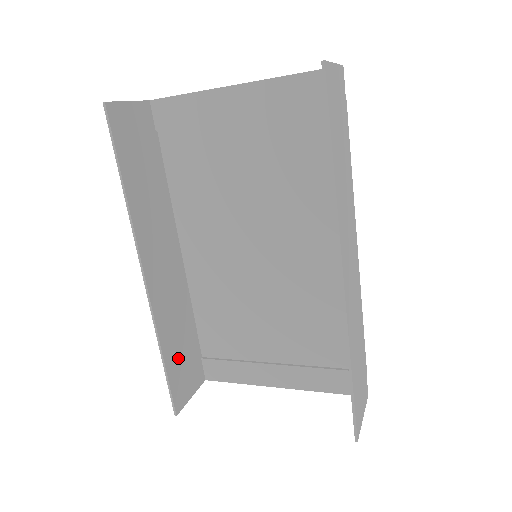
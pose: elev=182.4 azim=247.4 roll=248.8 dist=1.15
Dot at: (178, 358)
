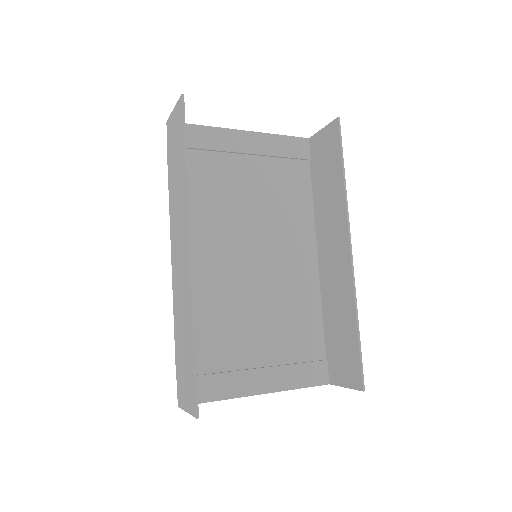
Dot at: occluded
